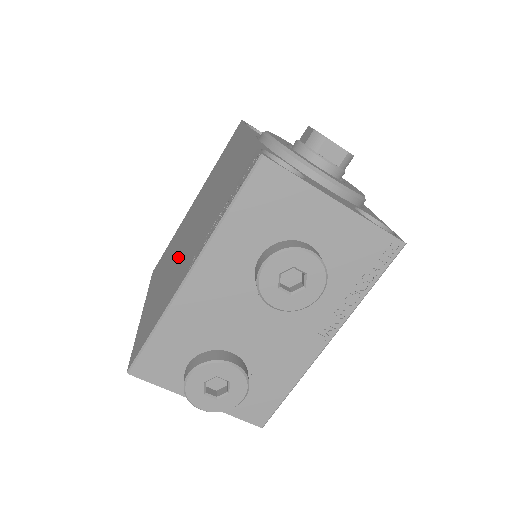
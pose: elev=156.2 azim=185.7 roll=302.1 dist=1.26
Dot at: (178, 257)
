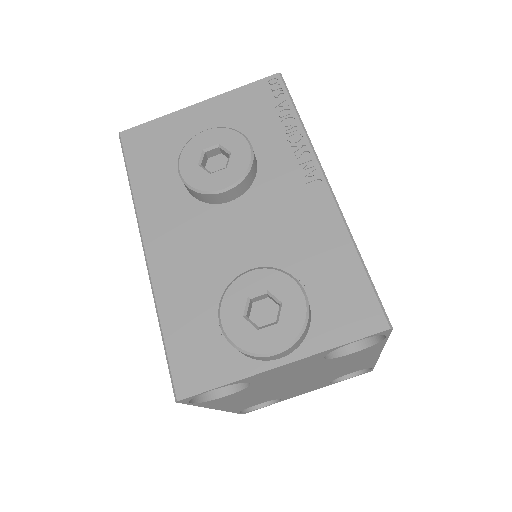
Dot at: occluded
